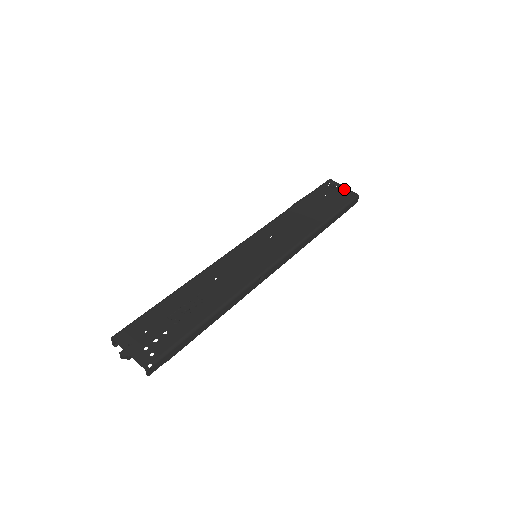
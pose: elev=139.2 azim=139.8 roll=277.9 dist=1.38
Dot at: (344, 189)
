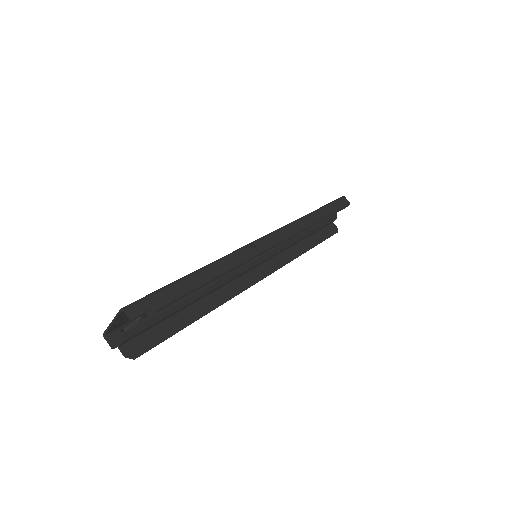
Dot at: occluded
